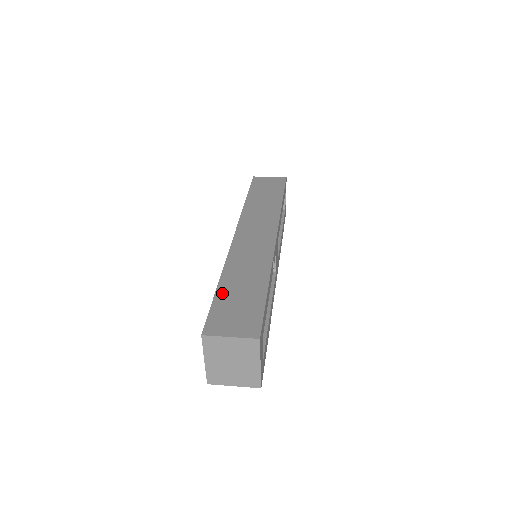
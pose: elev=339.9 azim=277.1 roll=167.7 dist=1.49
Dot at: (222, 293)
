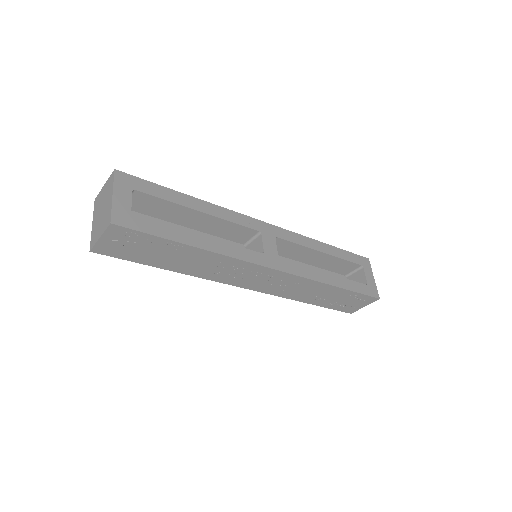
Dot at: occluded
